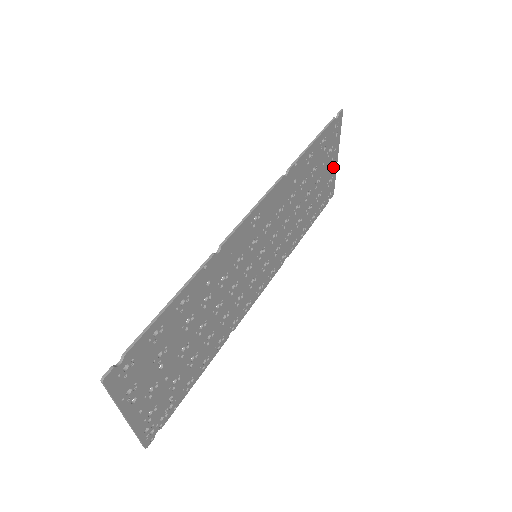
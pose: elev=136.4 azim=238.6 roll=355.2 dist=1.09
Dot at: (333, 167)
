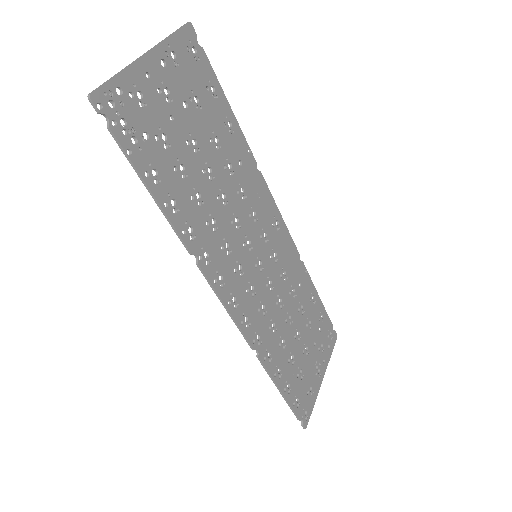
Dot at: (317, 381)
